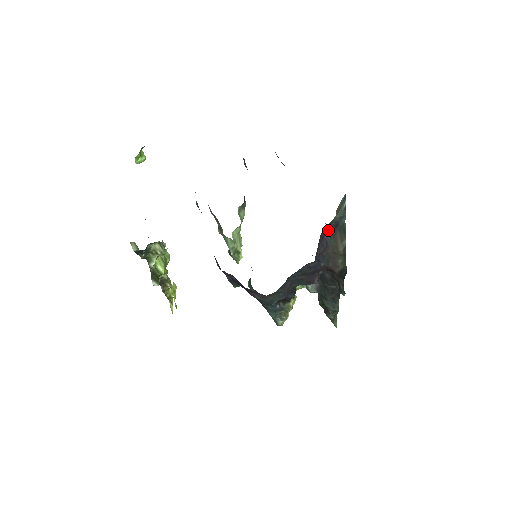
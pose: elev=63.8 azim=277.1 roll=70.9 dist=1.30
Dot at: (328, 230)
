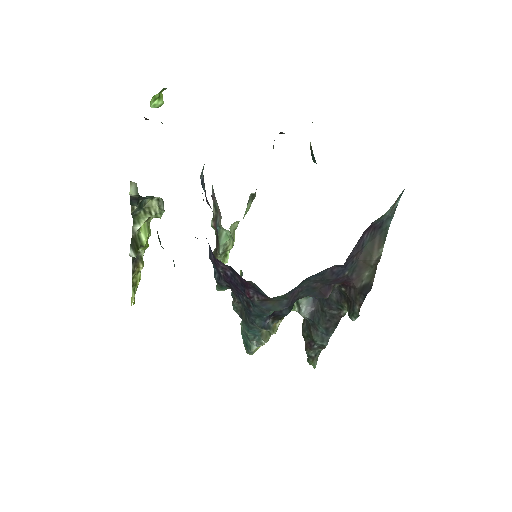
Dot at: (370, 229)
